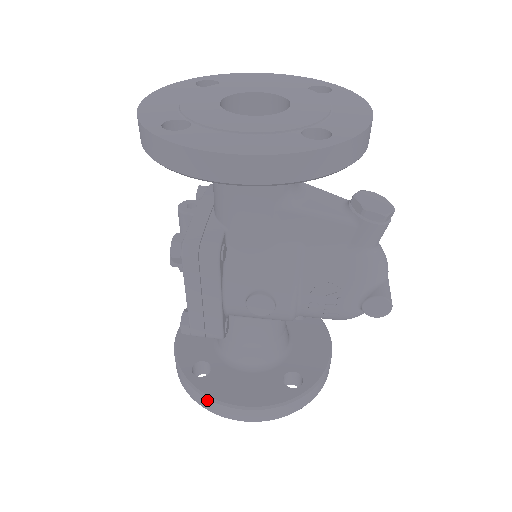
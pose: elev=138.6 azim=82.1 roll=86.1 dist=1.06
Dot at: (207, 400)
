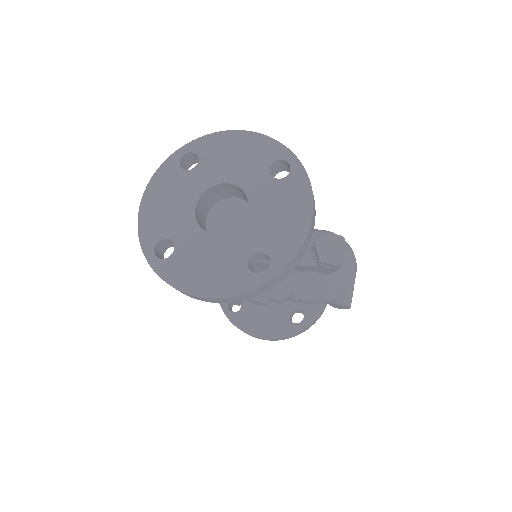
Dot at: occluded
